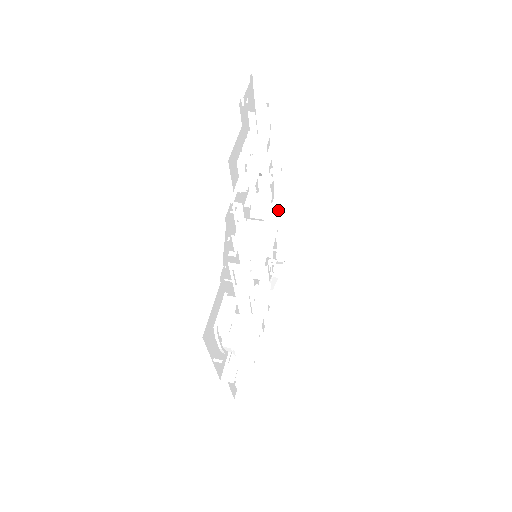
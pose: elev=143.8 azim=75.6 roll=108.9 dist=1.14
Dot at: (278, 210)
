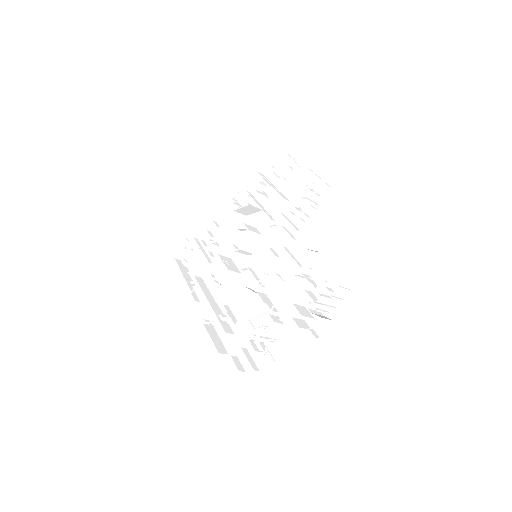
Dot at: occluded
